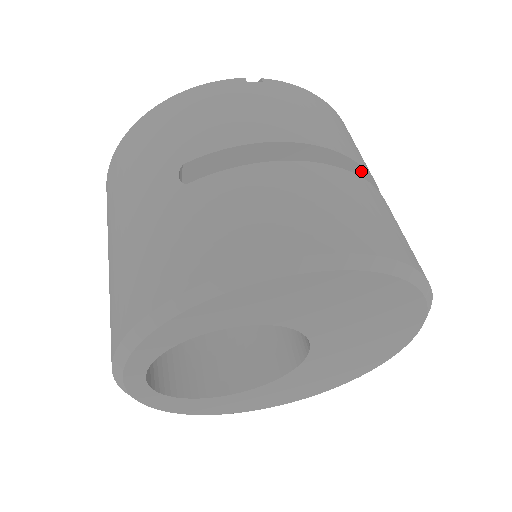
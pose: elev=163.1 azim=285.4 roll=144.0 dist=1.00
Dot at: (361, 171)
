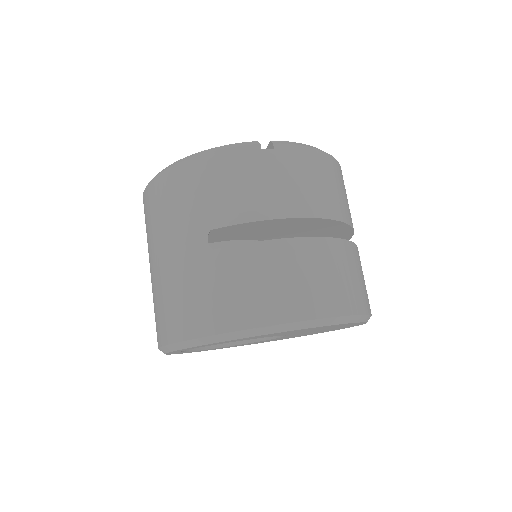
Dot at: (340, 223)
